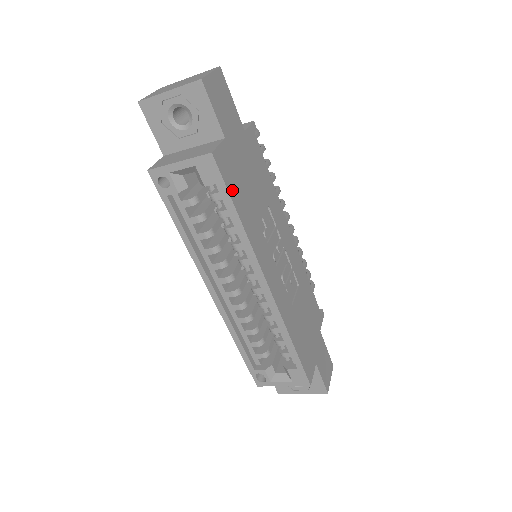
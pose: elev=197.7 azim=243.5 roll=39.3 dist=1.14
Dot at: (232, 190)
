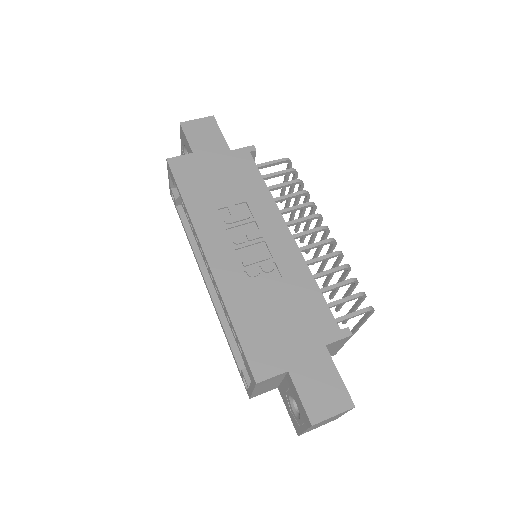
Dot at: (183, 182)
